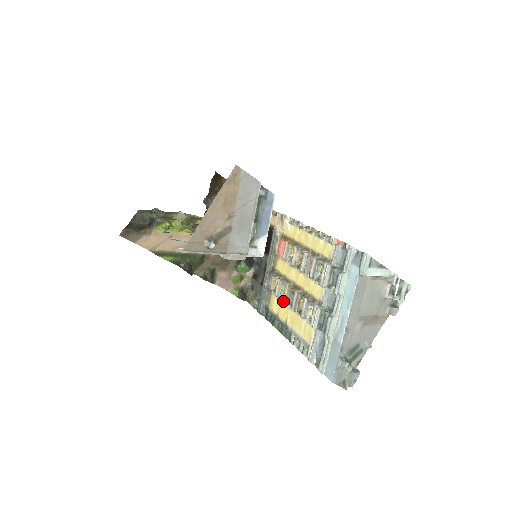
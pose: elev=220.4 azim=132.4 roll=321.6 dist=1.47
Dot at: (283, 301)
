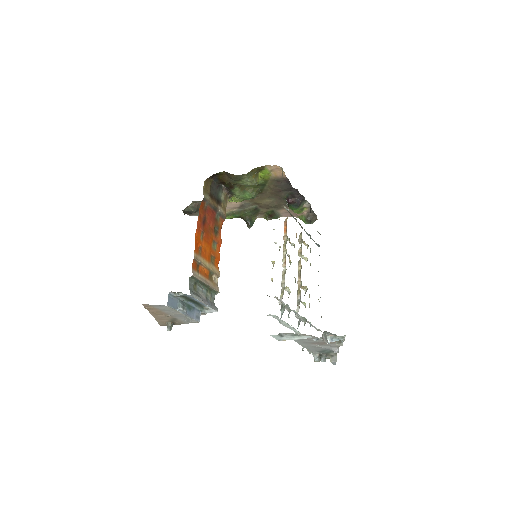
Dot at: occluded
